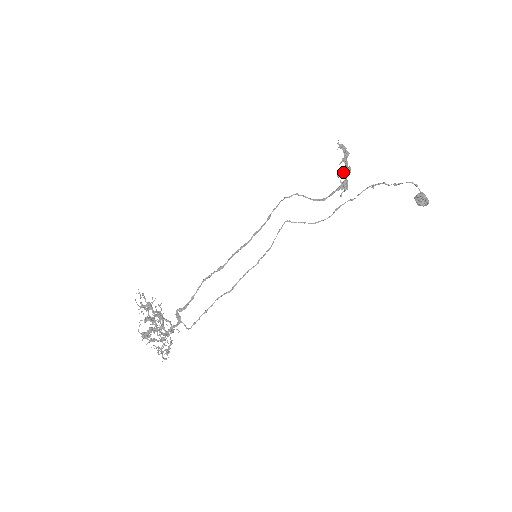
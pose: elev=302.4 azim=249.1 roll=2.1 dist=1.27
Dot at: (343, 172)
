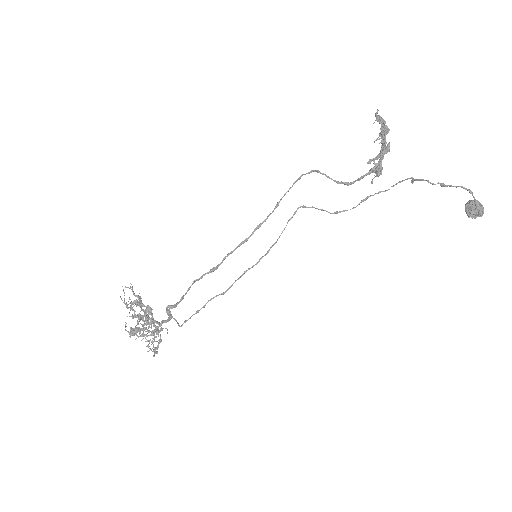
Dot at: (376, 156)
